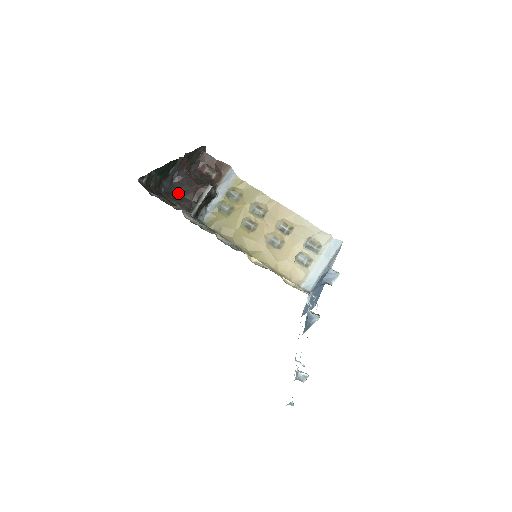
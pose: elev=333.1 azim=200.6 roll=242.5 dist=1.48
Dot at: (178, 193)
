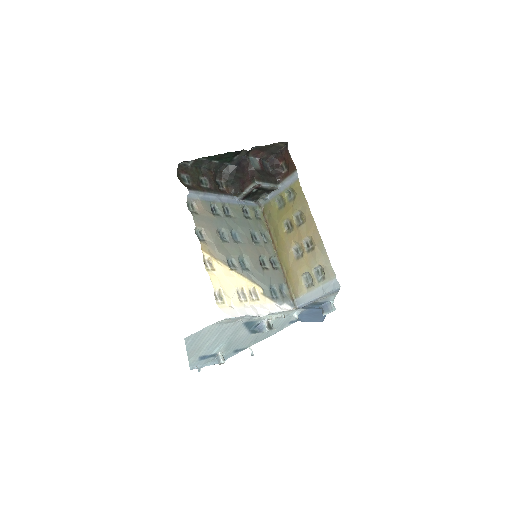
Dot at: (235, 177)
